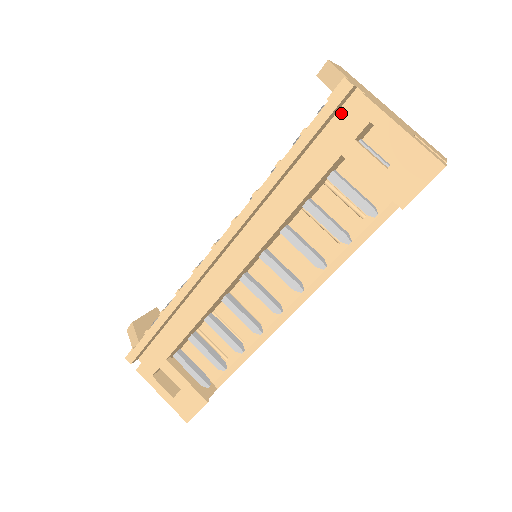
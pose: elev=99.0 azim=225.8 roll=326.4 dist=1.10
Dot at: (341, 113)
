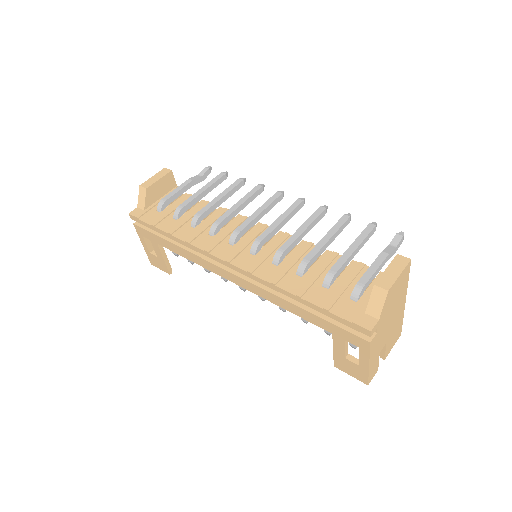
Dot at: occluded
